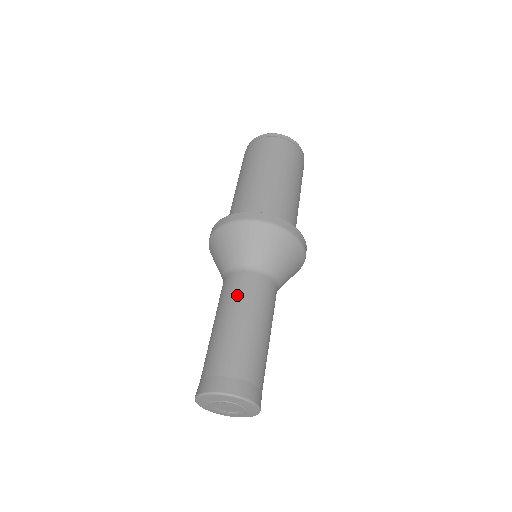
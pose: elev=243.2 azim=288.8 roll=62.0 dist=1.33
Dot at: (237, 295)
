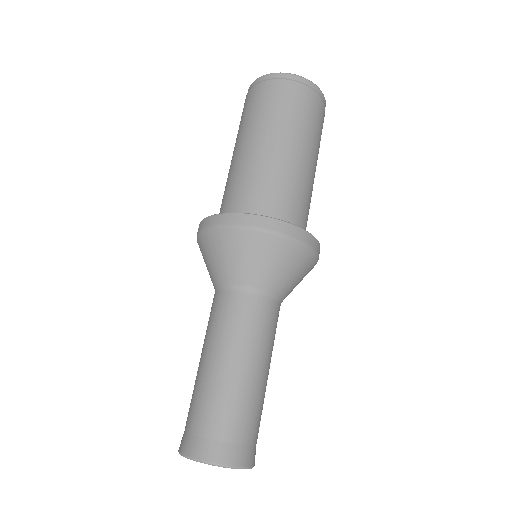
Dot at: (262, 334)
